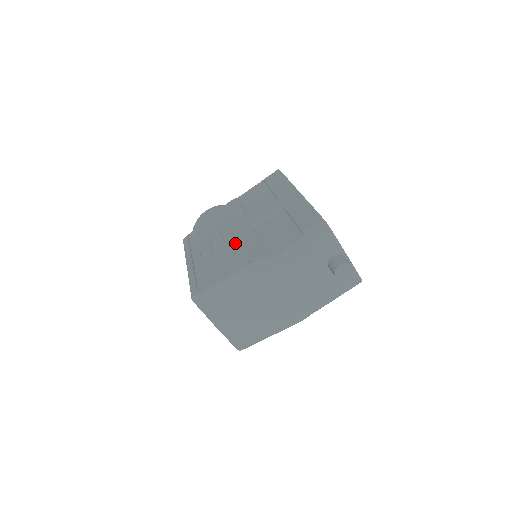
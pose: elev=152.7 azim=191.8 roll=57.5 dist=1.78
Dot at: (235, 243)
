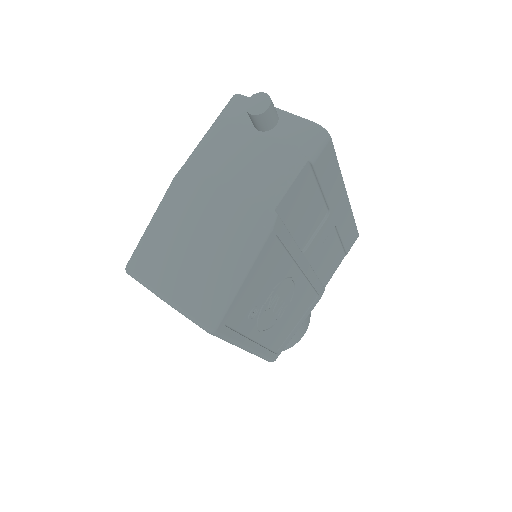
Dot at: occluded
